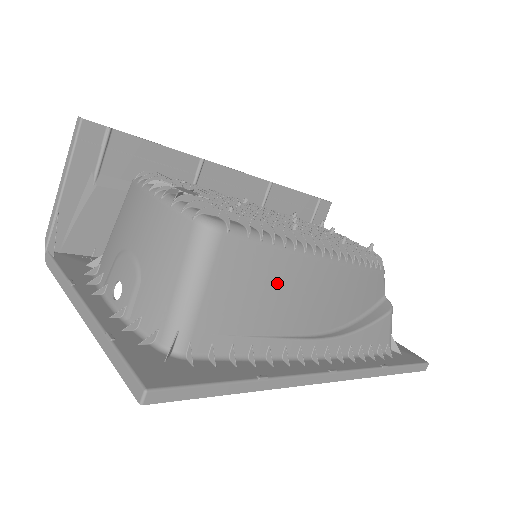
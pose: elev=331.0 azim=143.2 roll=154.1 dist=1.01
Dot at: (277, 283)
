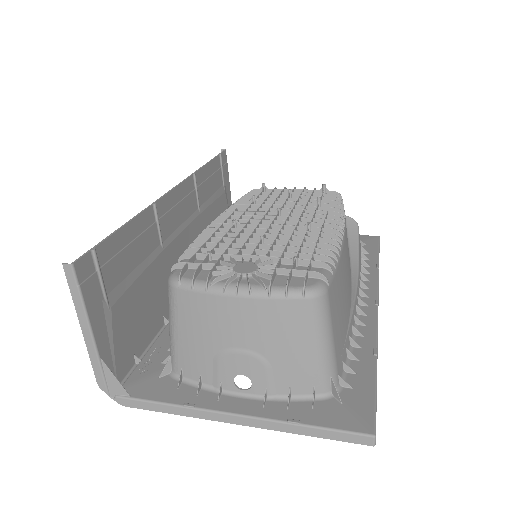
Dot at: (343, 283)
